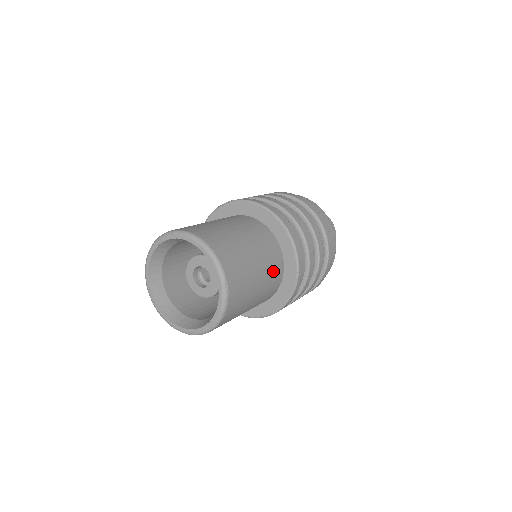
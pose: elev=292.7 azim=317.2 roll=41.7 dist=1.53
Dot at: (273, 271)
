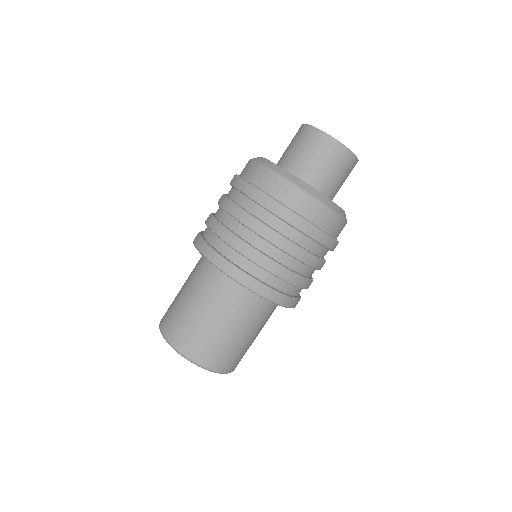
Dot at: (266, 316)
